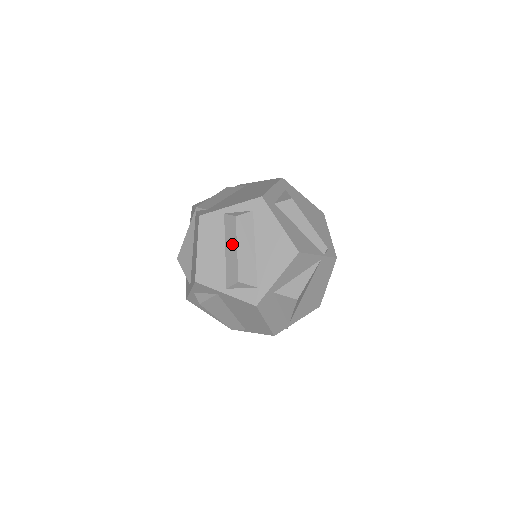
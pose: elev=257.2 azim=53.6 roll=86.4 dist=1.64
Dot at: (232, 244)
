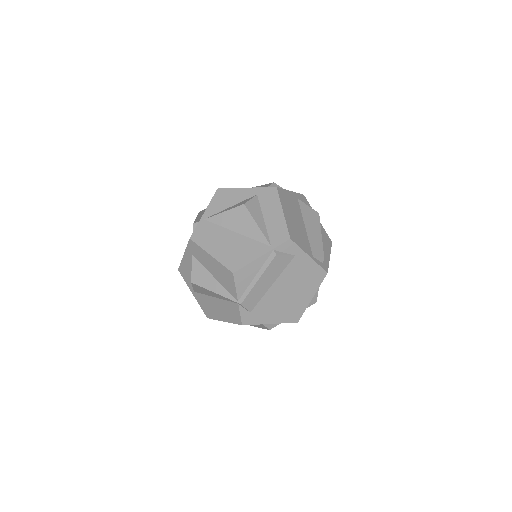
Dot at: occluded
